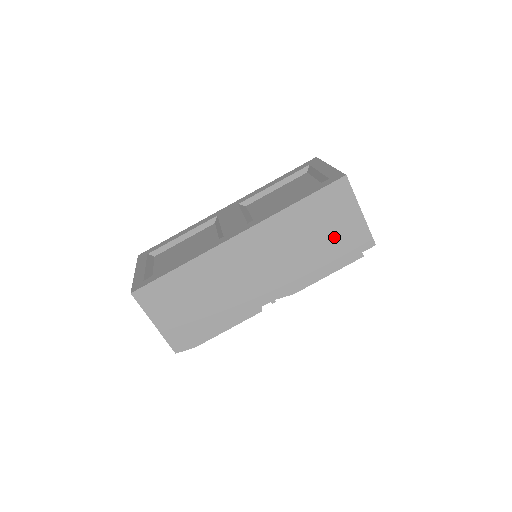
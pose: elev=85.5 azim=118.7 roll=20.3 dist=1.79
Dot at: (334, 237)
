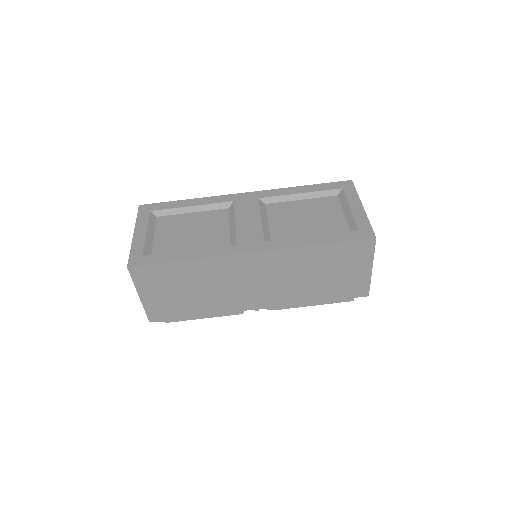
Dot at: (337, 280)
